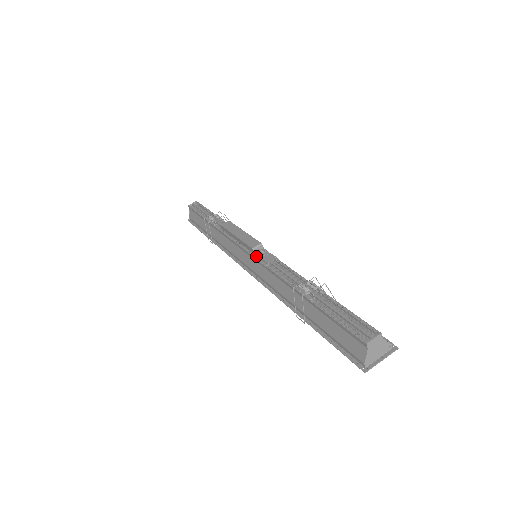
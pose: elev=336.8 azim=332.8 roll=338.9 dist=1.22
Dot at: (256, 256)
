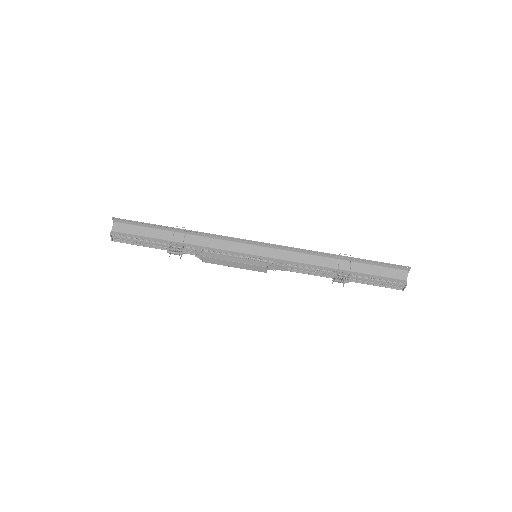
Dot at: (267, 267)
